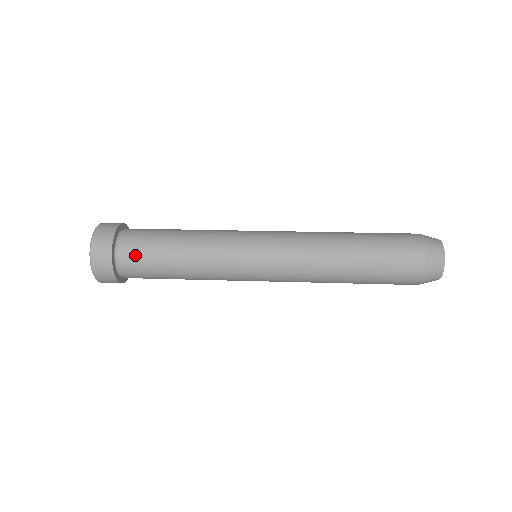
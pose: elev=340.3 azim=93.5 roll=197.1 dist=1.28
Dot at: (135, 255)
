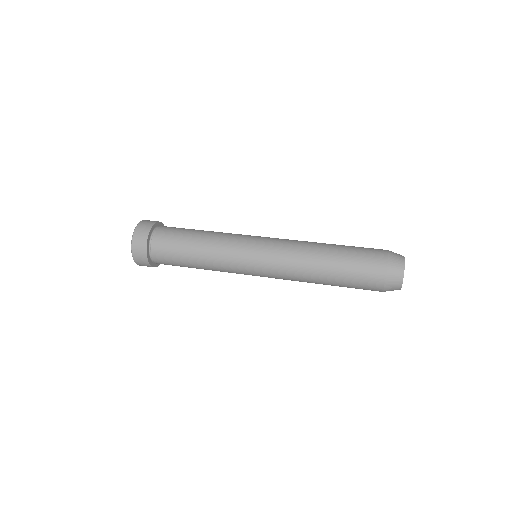
Dot at: (164, 257)
